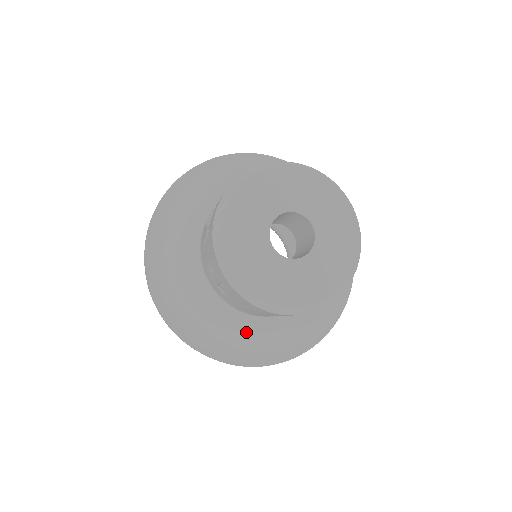
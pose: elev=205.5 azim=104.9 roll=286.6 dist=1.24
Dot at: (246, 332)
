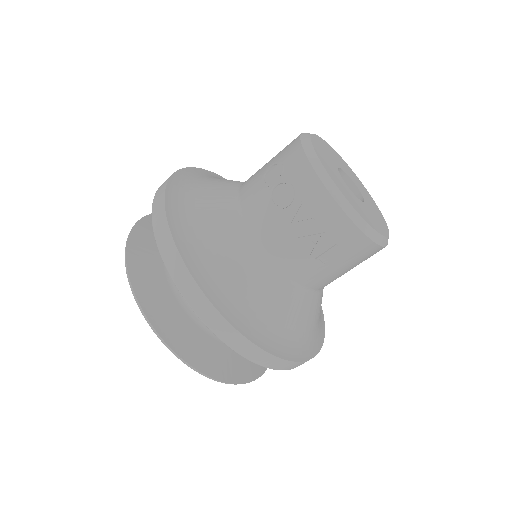
Dot at: (312, 315)
